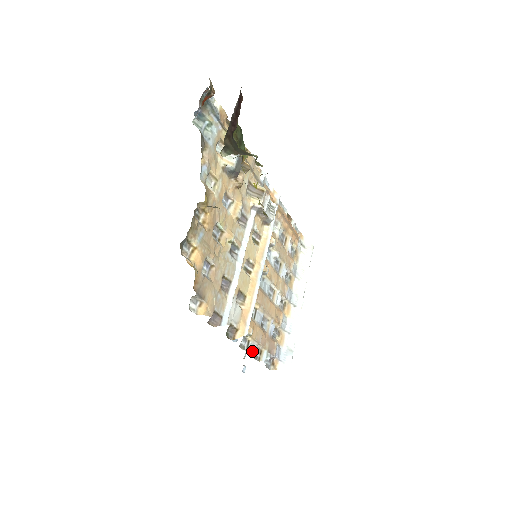
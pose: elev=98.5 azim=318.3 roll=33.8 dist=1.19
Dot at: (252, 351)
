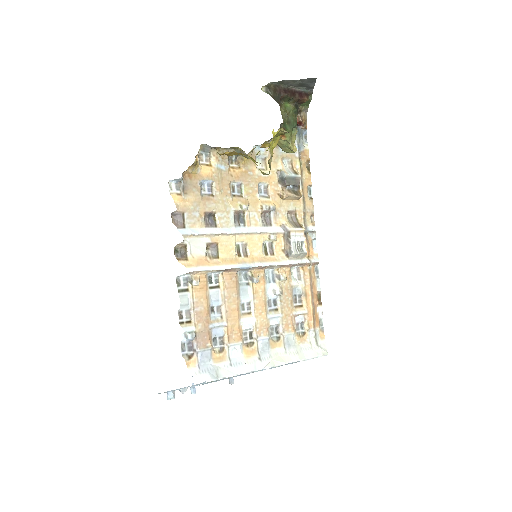
Dot at: (182, 301)
